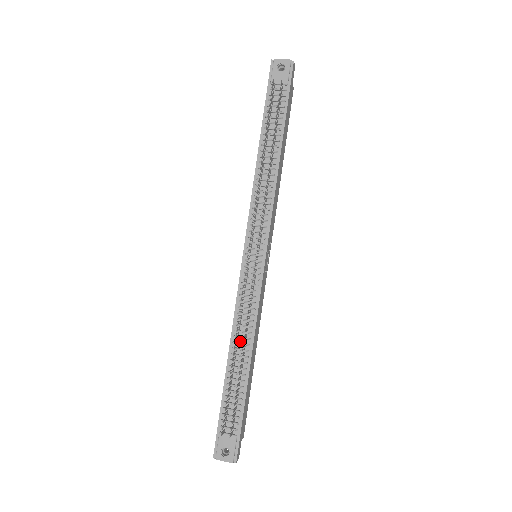
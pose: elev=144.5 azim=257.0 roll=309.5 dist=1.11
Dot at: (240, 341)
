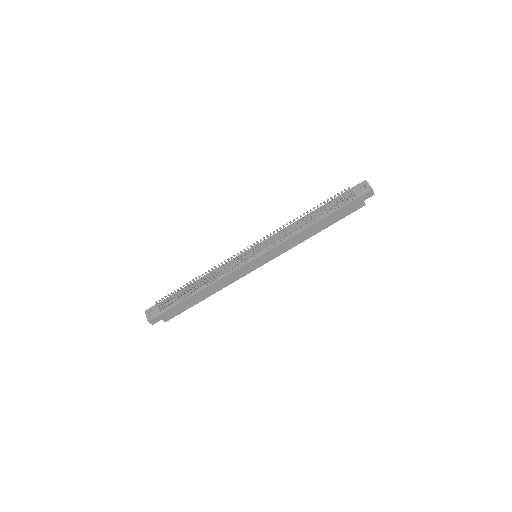
Dot at: (207, 280)
